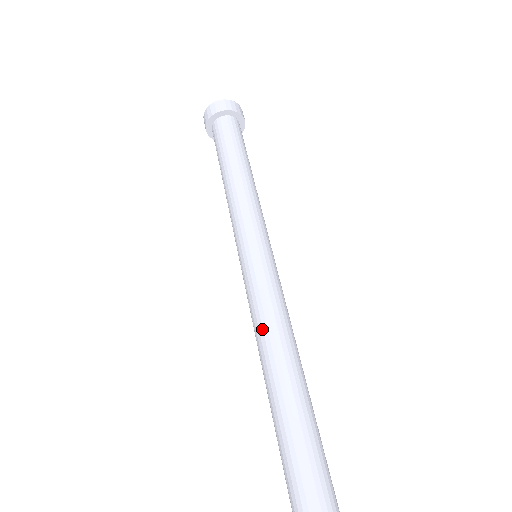
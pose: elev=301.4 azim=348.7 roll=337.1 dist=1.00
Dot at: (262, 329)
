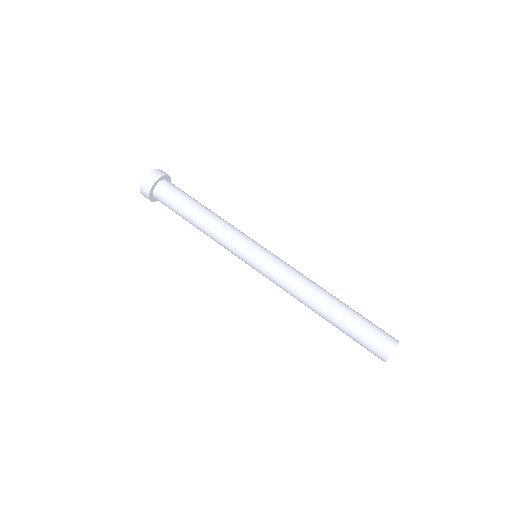
Dot at: (299, 291)
